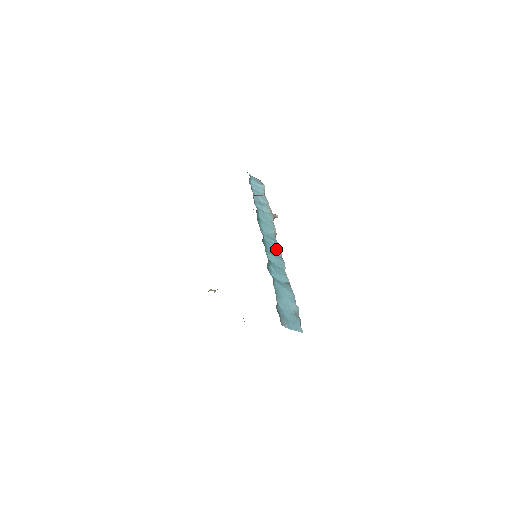
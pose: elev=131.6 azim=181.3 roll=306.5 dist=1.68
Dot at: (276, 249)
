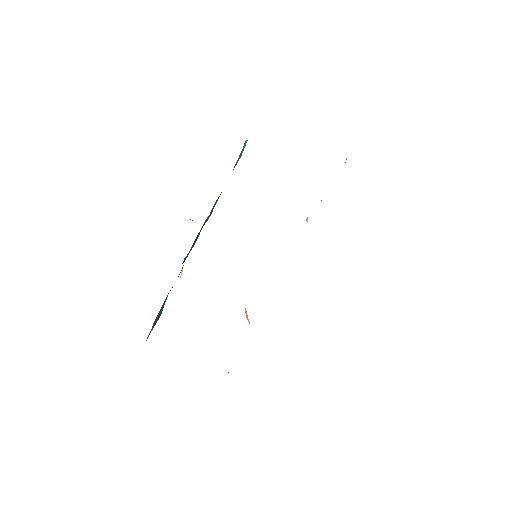
Dot at: occluded
